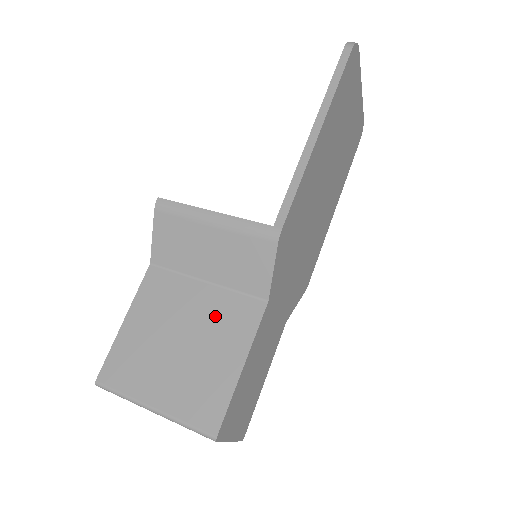
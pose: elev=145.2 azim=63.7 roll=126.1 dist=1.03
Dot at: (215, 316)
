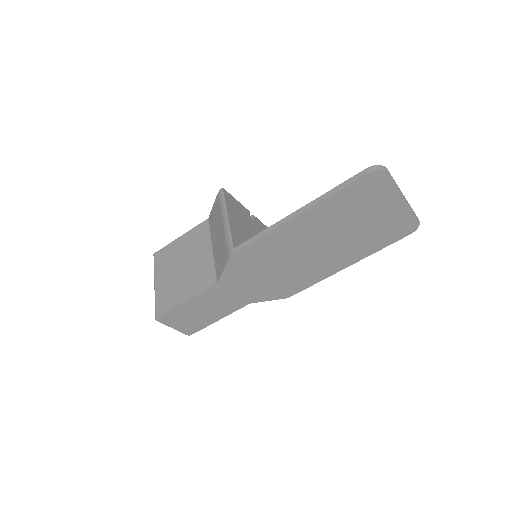
Dot at: (200, 269)
